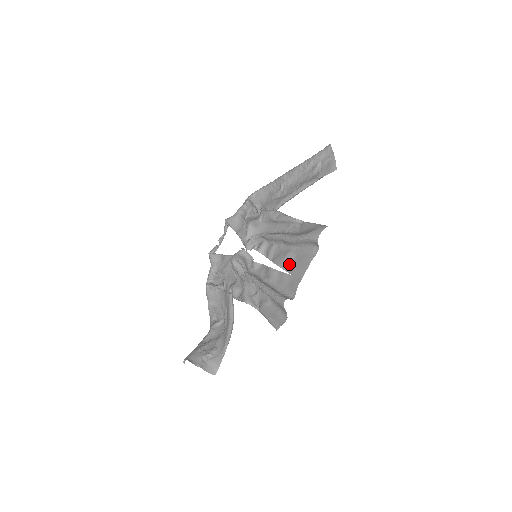
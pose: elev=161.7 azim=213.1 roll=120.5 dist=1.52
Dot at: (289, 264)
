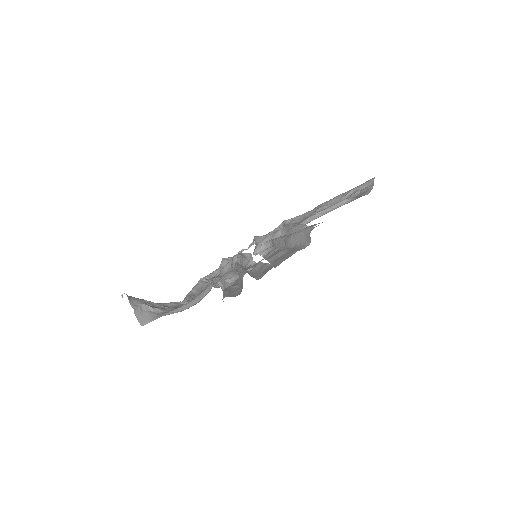
Dot at: (277, 258)
